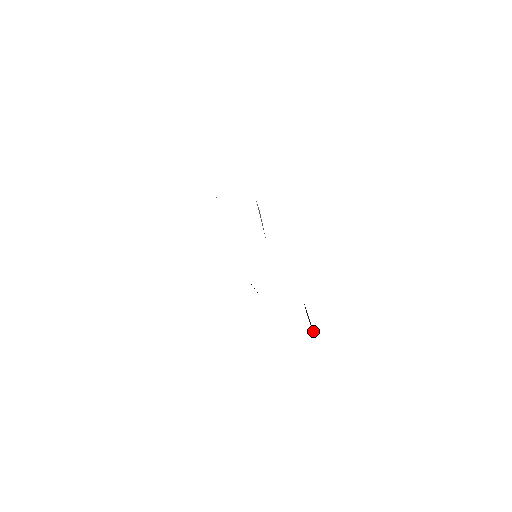
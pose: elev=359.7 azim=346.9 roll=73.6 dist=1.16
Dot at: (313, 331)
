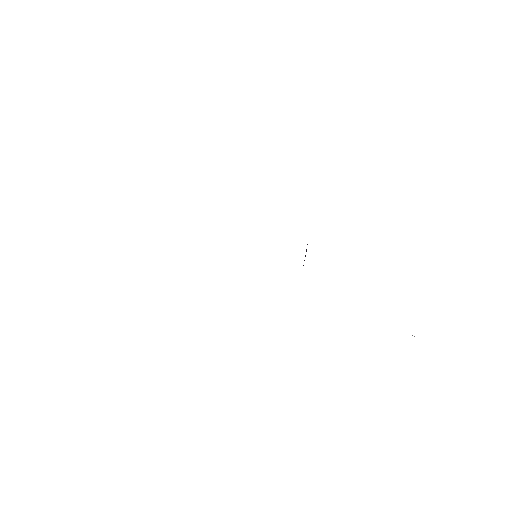
Dot at: occluded
